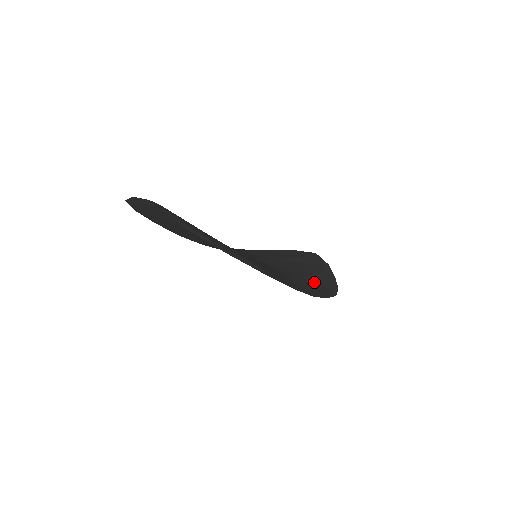
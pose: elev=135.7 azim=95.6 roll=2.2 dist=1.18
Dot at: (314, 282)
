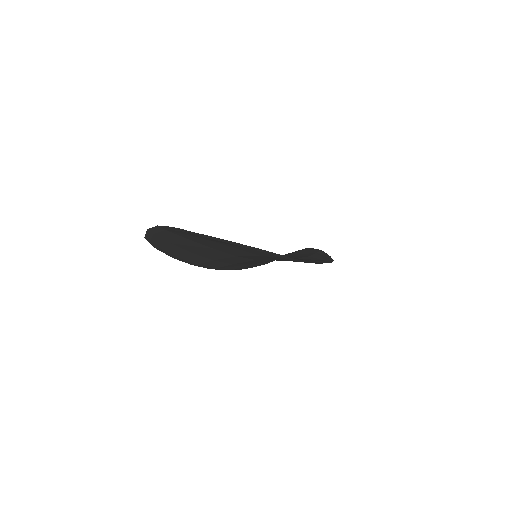
Dot at: (309, 259)
